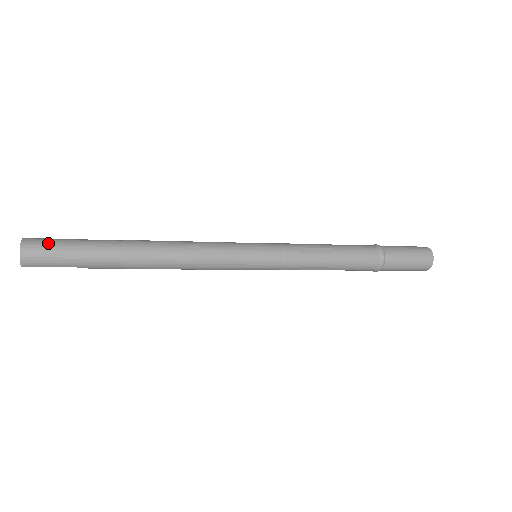
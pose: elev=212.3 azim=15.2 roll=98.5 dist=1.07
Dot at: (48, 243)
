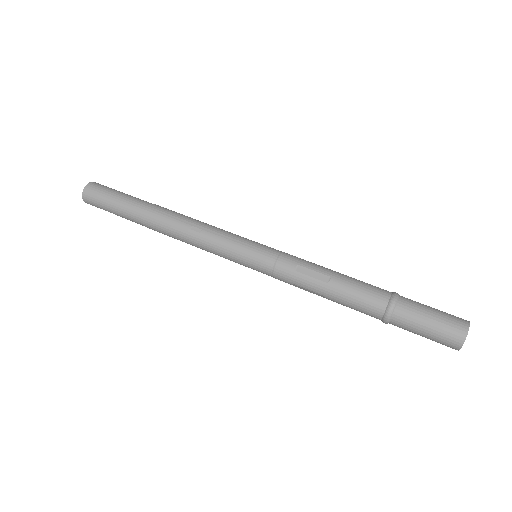
Dot at: (101, 191)
